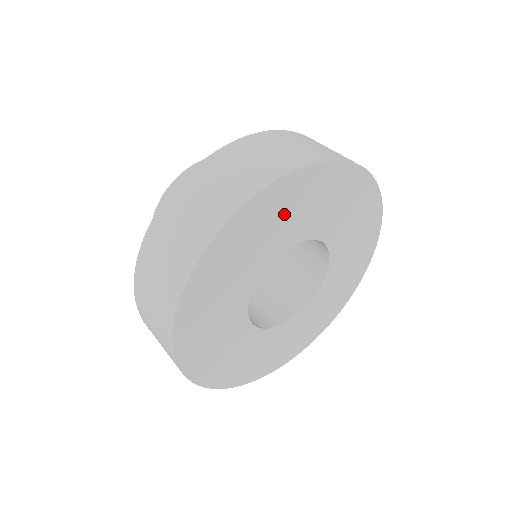
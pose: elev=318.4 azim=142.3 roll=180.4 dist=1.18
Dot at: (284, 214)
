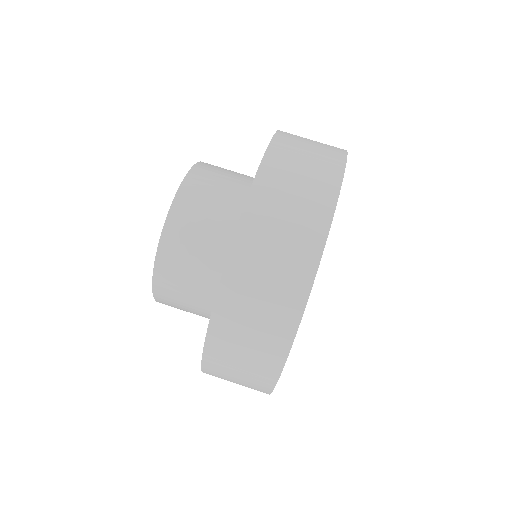
Dot at: occluded
